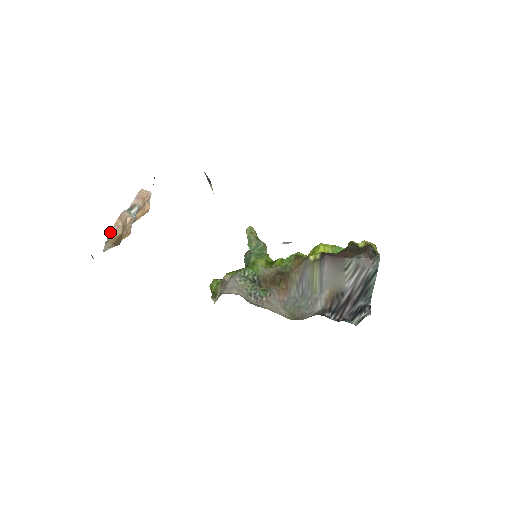
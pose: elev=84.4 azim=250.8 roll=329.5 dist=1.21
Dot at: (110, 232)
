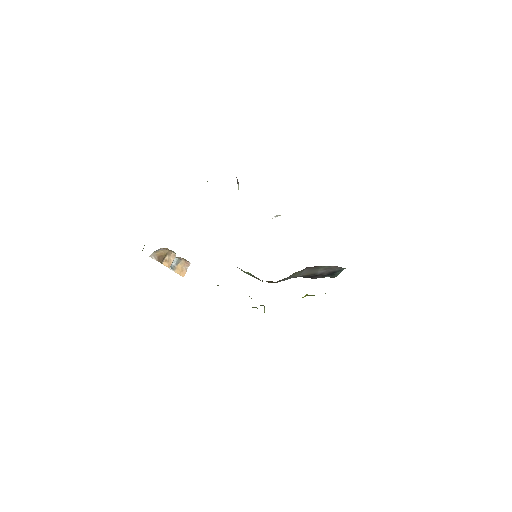
Dot at: (159, 249)
